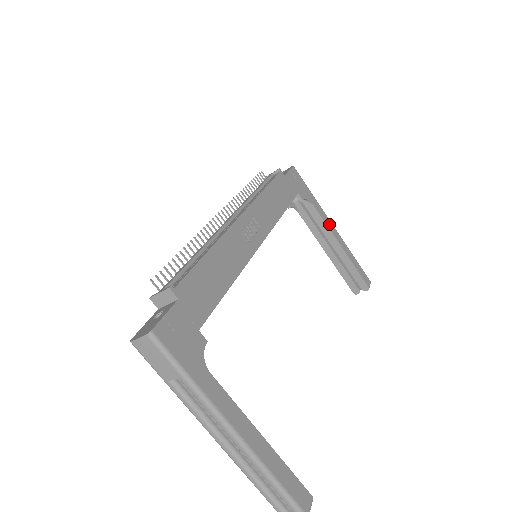
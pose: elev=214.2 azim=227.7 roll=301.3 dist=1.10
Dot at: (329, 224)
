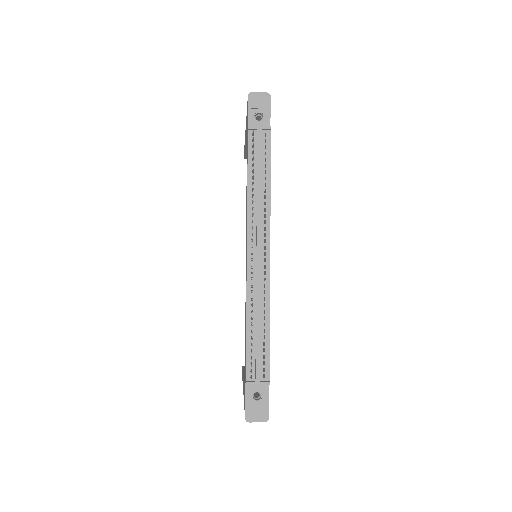
Dot at: occluded
